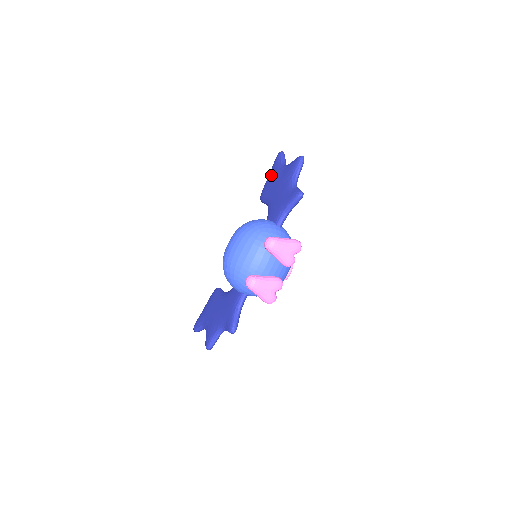
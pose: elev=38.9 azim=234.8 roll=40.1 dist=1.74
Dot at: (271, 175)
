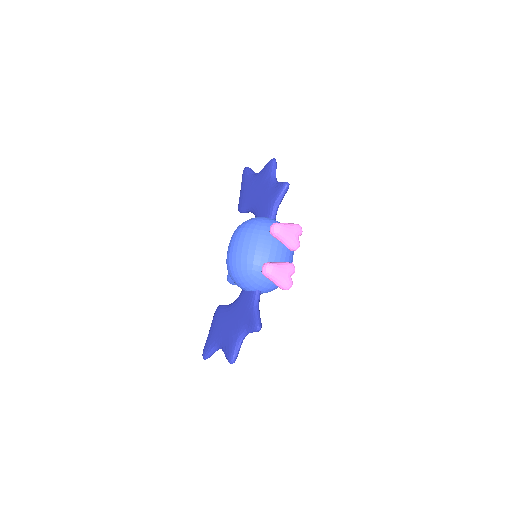
Dot at: (244, 187)
